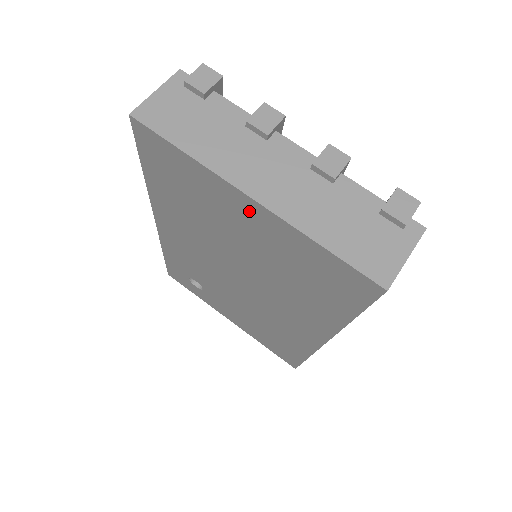
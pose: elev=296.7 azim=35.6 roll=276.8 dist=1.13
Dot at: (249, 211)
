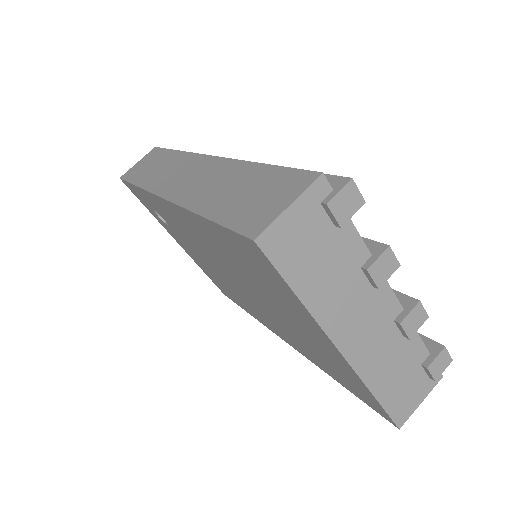
Dot at: (324, 341)
